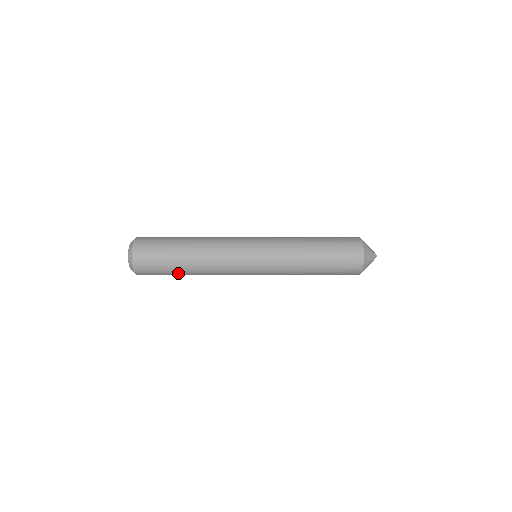
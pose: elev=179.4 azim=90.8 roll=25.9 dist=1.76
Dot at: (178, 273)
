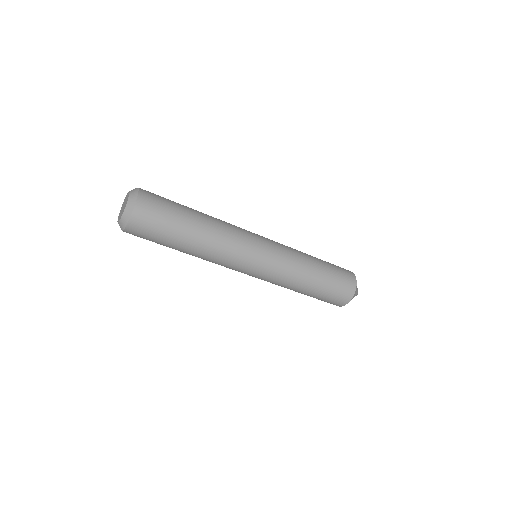
Dot at: (186, 219)
